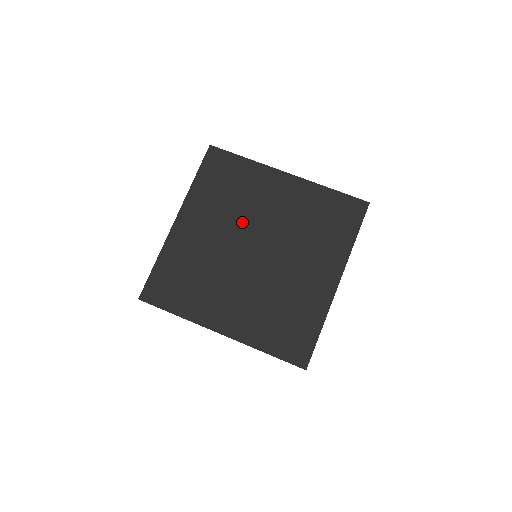
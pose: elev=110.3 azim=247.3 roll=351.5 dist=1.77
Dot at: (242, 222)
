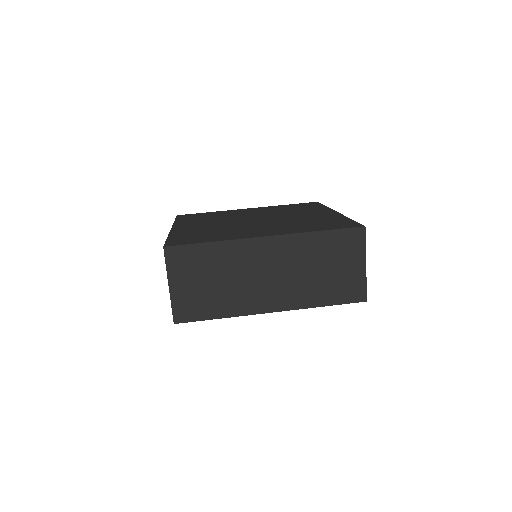
Dot at: occluded
